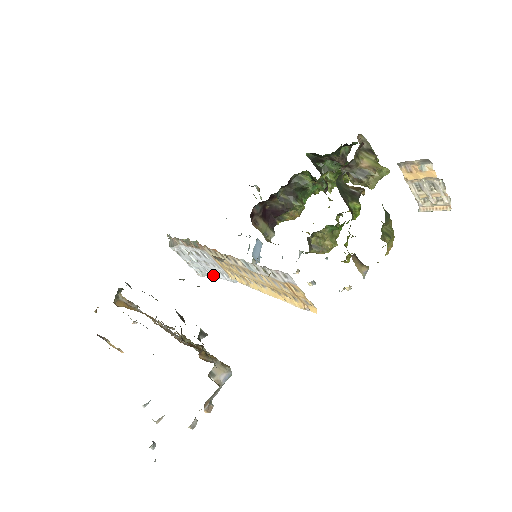
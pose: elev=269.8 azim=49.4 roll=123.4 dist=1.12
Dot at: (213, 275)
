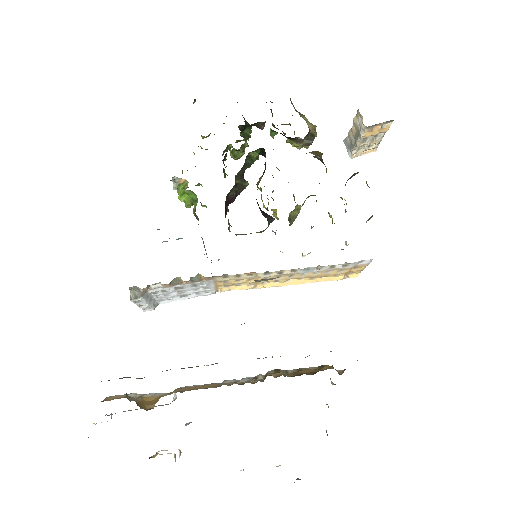
Dot at: (174, 300)
